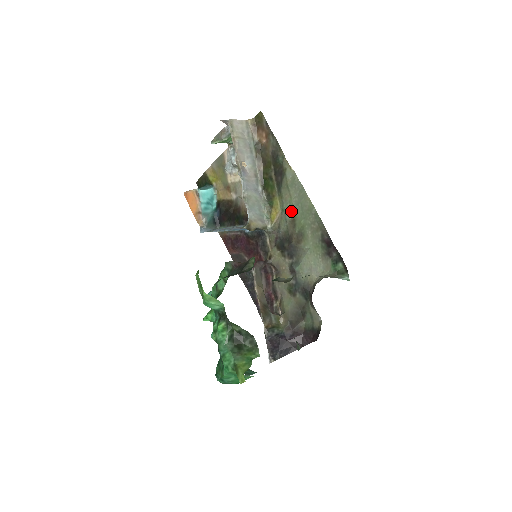
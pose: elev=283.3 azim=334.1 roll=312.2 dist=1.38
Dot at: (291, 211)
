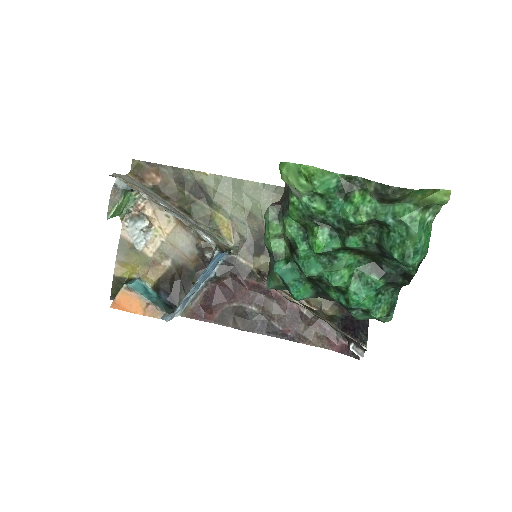
Dot at: (240, 209)
